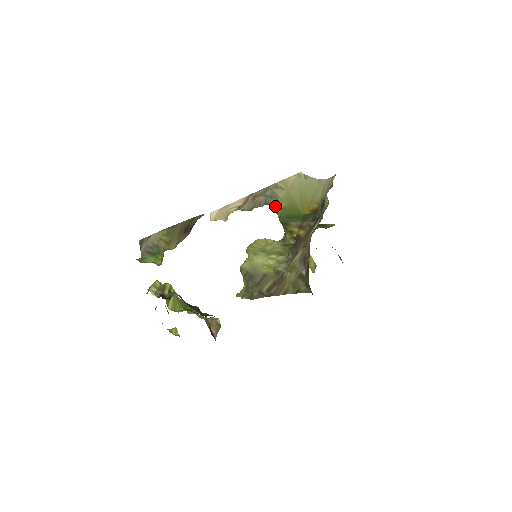
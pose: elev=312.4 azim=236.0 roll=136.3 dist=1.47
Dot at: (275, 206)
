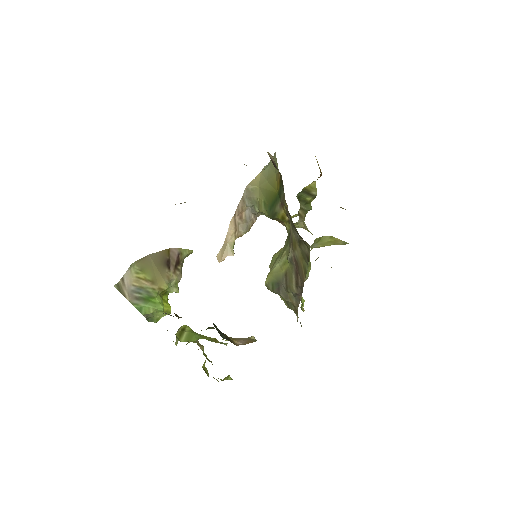
Dot at: (259, 209)
